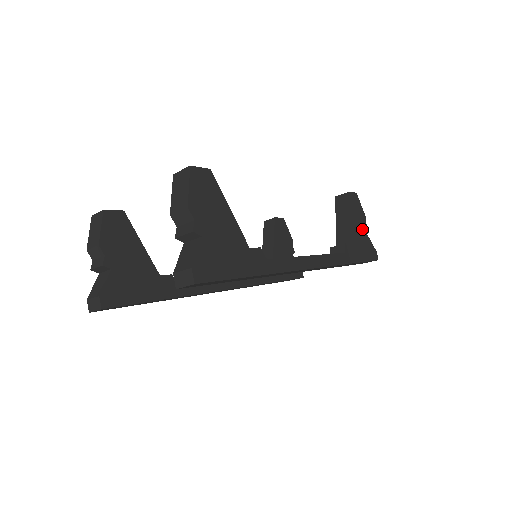
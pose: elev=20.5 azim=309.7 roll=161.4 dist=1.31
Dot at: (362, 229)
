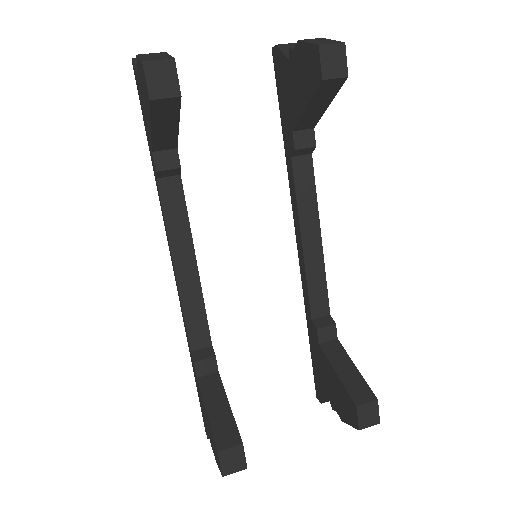
Dot at: occluded
